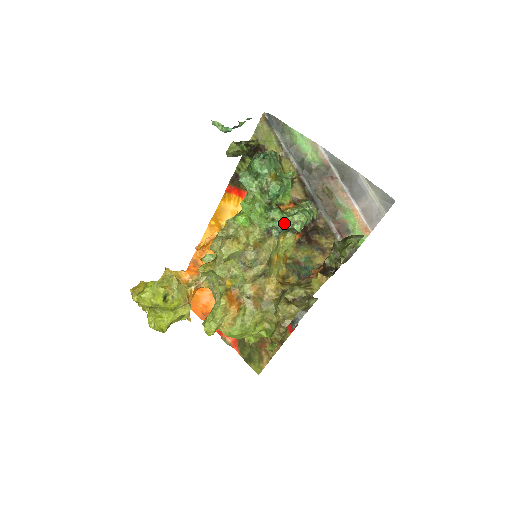
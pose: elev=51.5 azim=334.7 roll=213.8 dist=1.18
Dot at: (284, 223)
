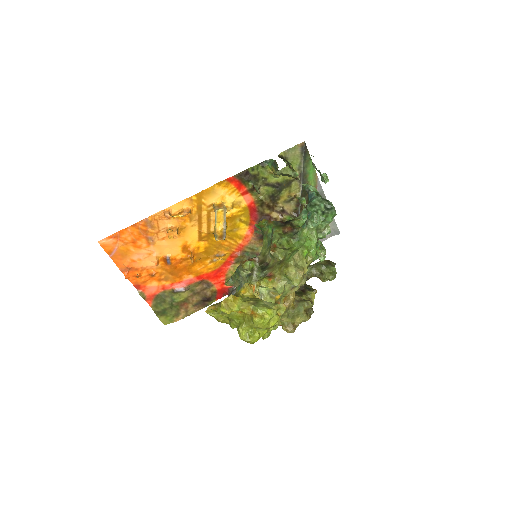
Dot at: (318, 255)
